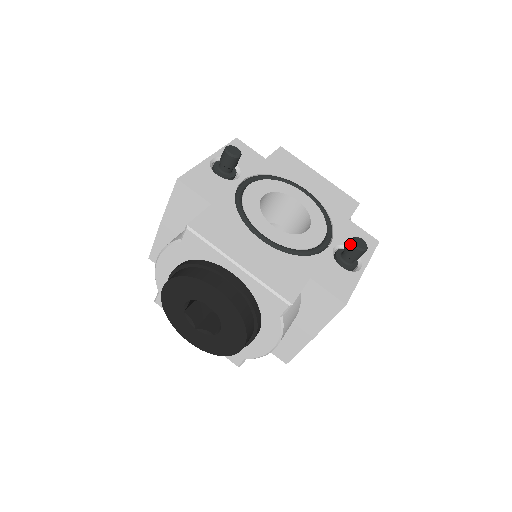
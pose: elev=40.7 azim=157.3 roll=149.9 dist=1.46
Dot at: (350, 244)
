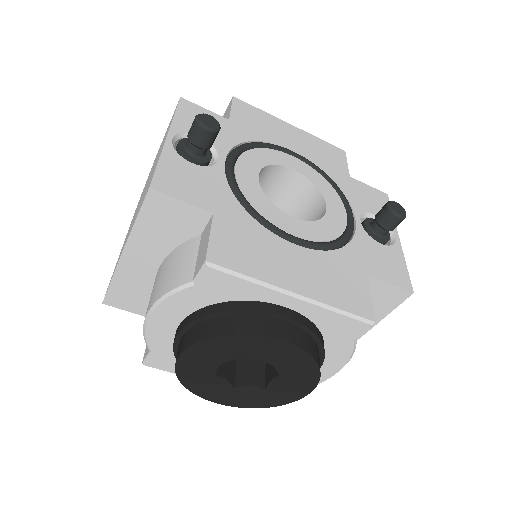
Dot at: (388, 213)
